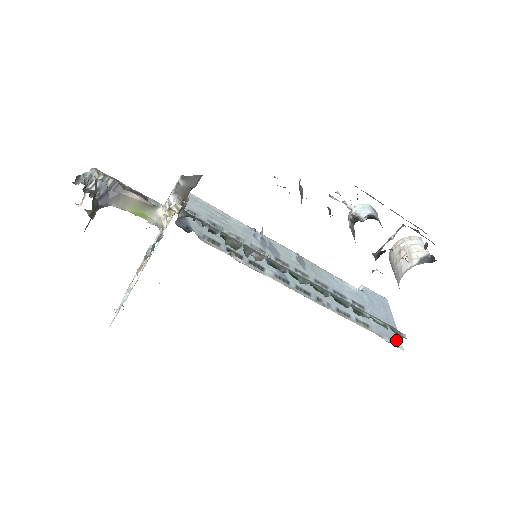
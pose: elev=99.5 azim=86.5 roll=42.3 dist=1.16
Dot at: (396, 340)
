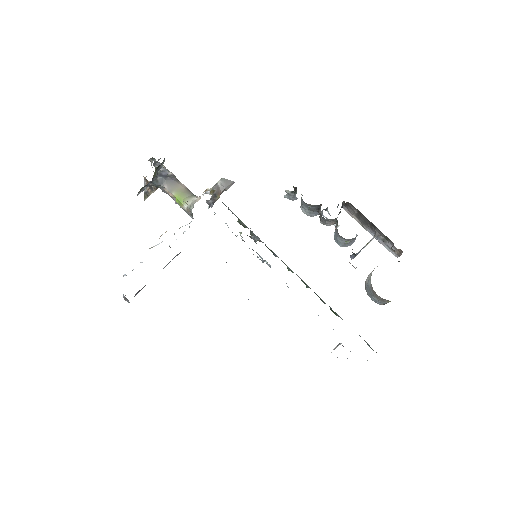
Dot at: occluded
